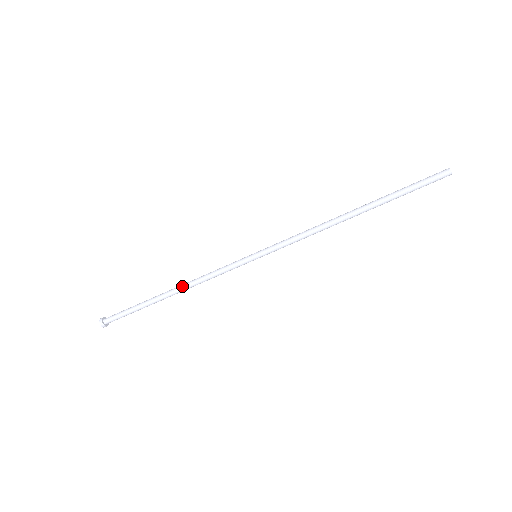
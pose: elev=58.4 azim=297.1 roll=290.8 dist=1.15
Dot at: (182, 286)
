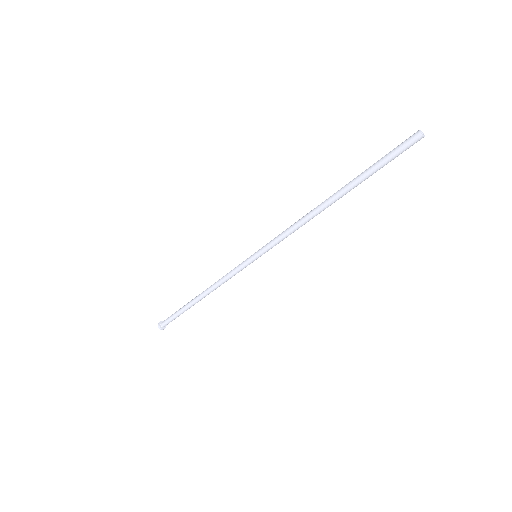
Dot at: (206, 289)
